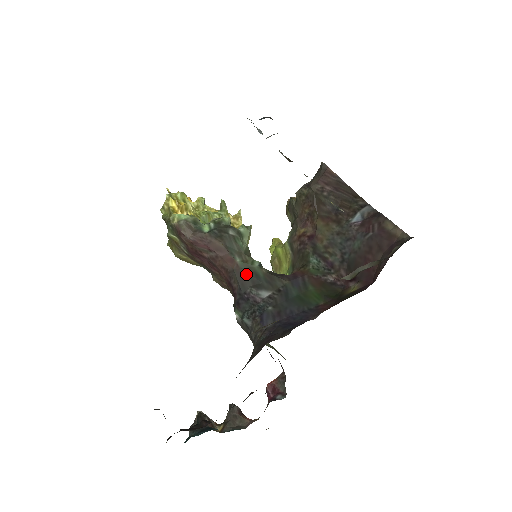
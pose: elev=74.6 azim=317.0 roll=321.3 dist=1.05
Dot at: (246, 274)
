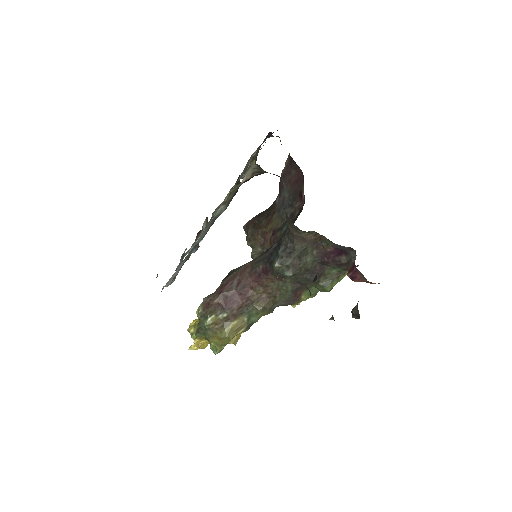
Dot at: (259, 257)
